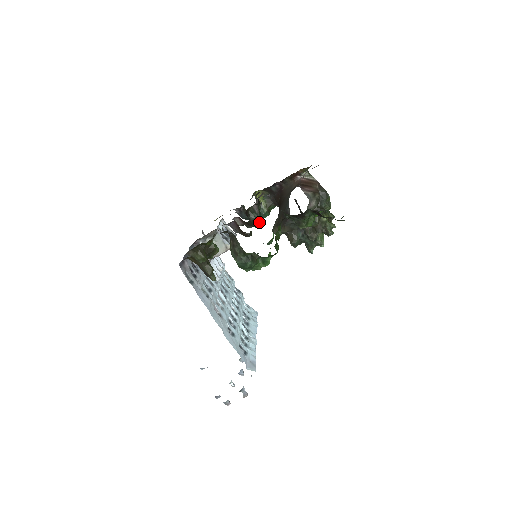
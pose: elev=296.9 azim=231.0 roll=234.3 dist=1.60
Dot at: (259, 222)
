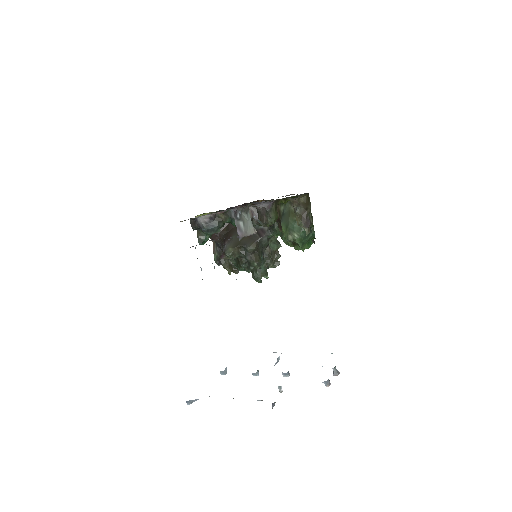
Dot at: occluded
